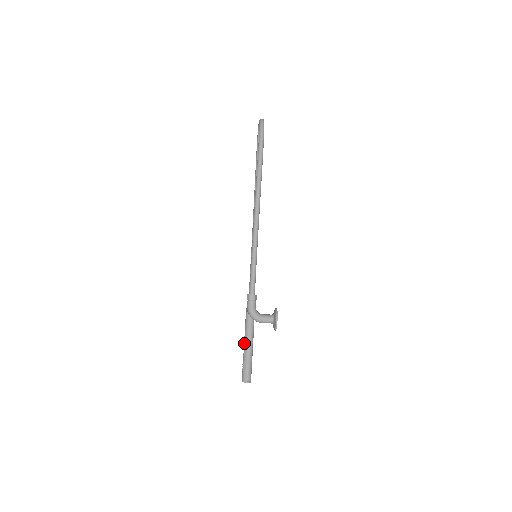
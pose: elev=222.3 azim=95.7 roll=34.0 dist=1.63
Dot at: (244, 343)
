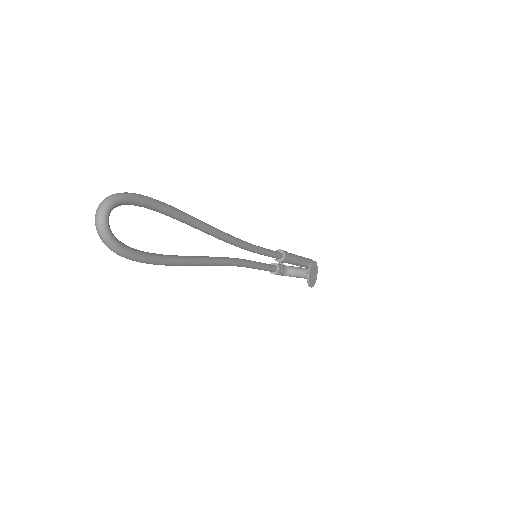
Dot at: occluded
